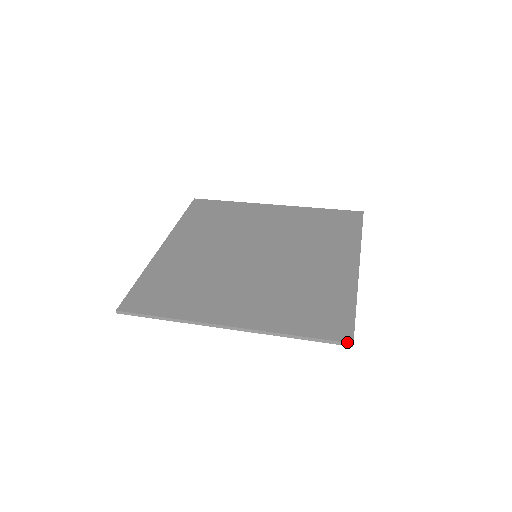
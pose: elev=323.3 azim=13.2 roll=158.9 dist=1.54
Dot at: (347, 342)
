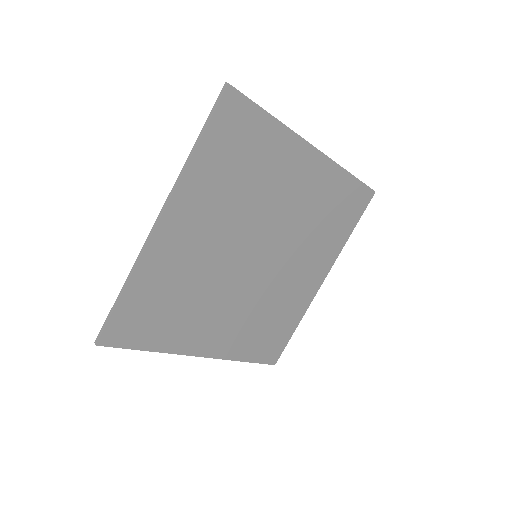
Dot at: (222, 90)
